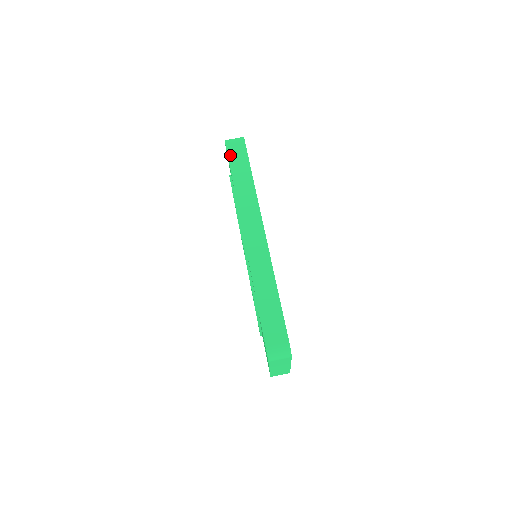
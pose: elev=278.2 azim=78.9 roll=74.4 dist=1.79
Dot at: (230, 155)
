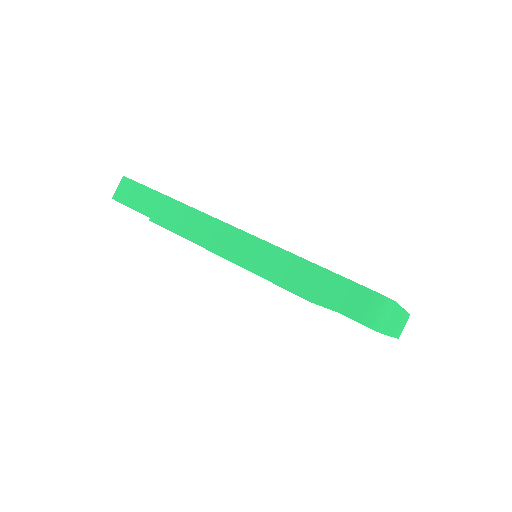
Dot at: (129, 204)
